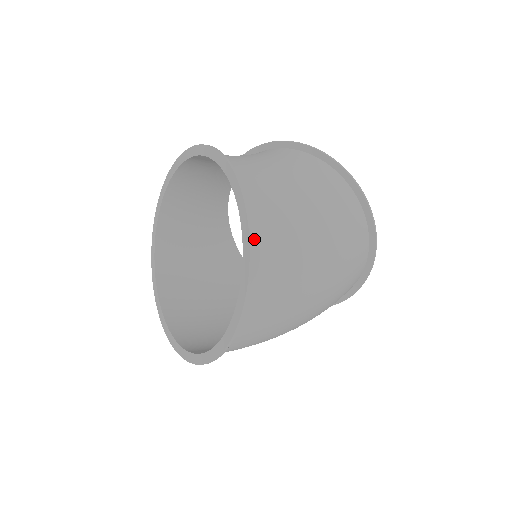
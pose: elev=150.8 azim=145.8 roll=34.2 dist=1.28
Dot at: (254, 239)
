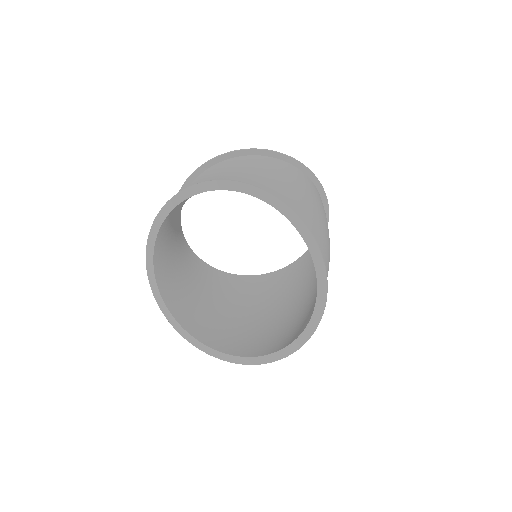
Dot at: occluded
